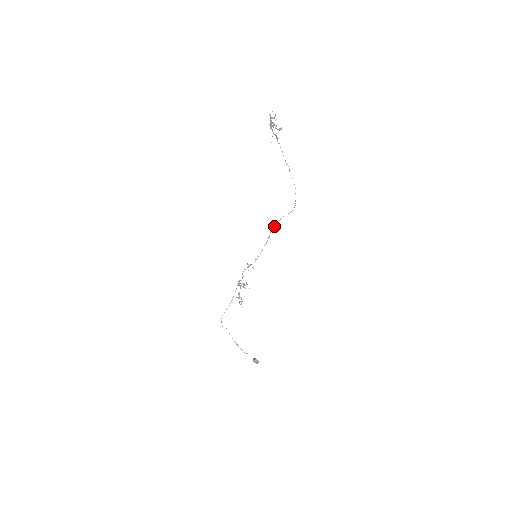
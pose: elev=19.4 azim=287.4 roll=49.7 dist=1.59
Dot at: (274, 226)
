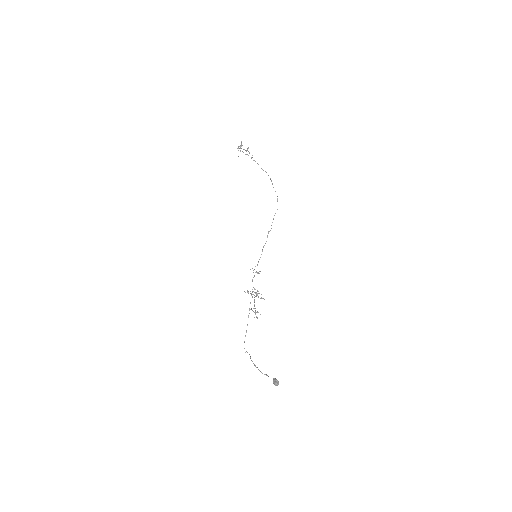
Dot at: occluded
